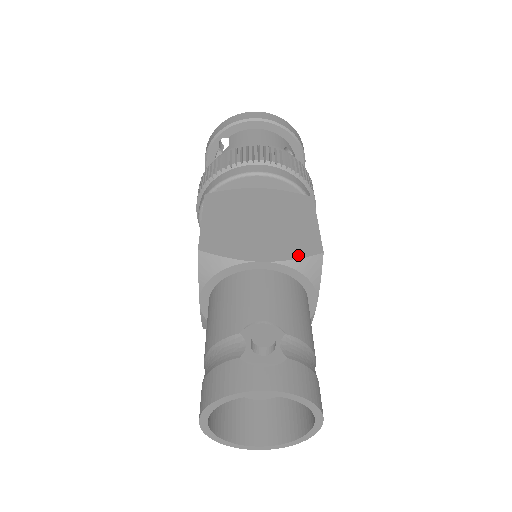
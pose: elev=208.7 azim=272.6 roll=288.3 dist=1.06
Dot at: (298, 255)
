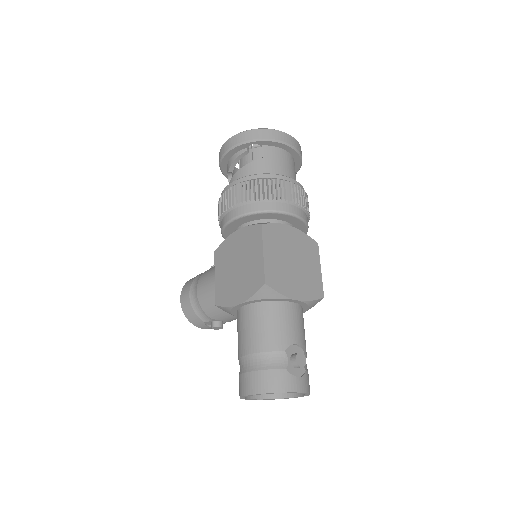
Dot at: (313, 297)
